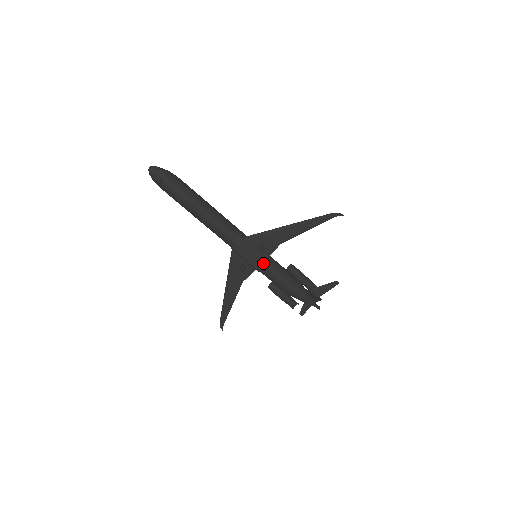
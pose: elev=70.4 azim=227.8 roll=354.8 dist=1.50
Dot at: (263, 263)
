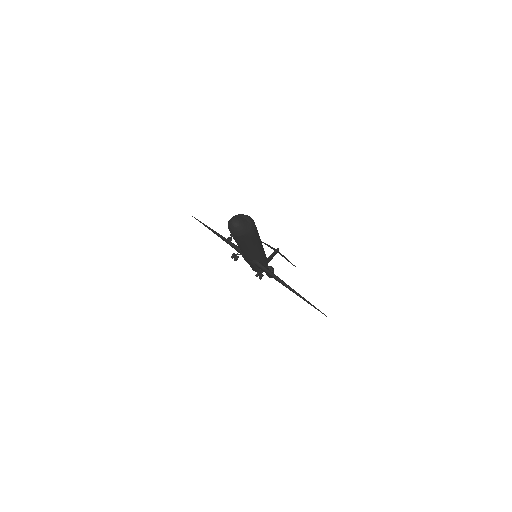
Dot at: (253, 267)
